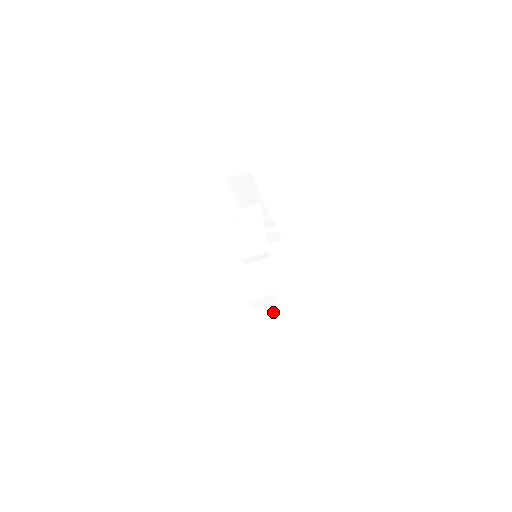
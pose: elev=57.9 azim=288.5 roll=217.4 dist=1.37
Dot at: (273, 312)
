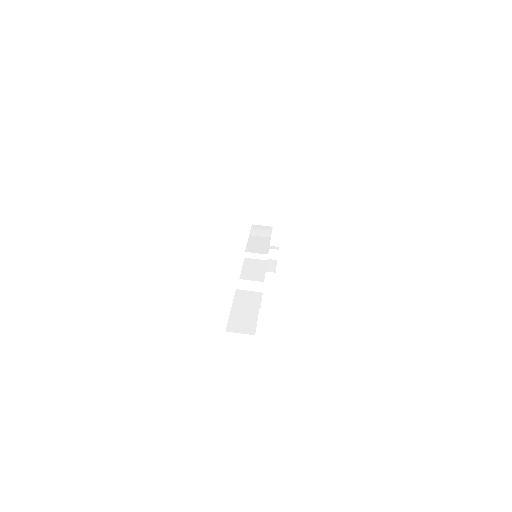
Dot at: occluded
